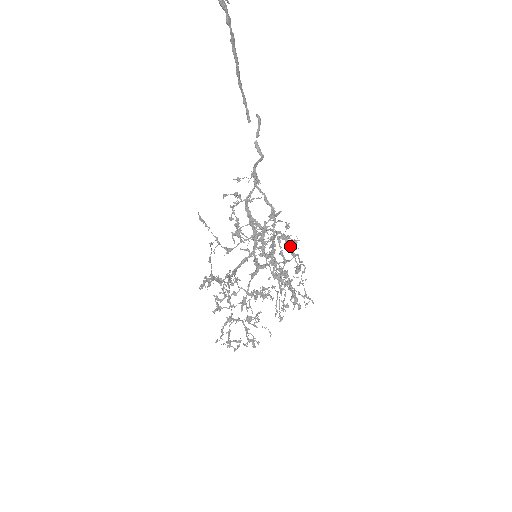
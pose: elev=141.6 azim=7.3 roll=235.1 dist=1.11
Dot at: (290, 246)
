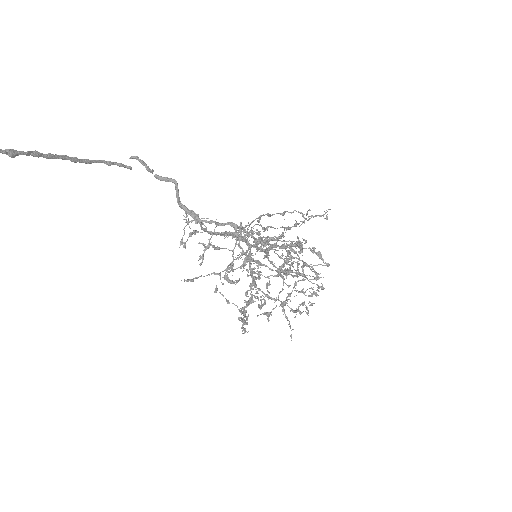
Dot at: (273, 214)
